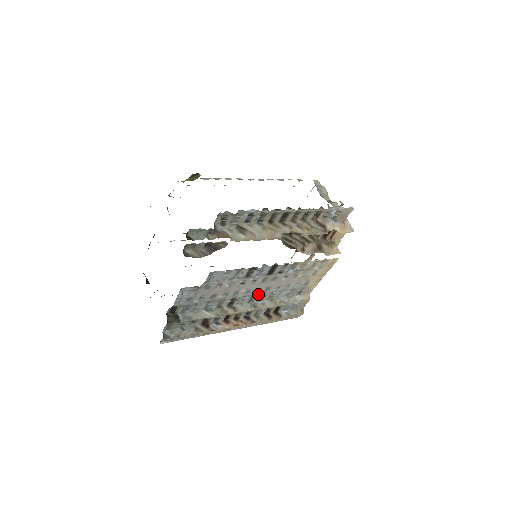
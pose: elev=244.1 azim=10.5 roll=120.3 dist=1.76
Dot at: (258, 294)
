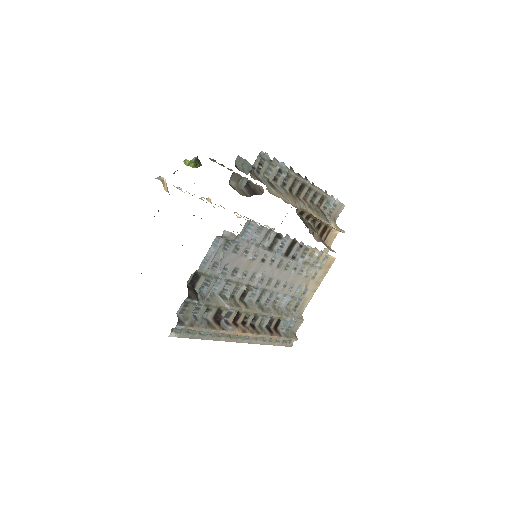
Dot at: (267, 290)
